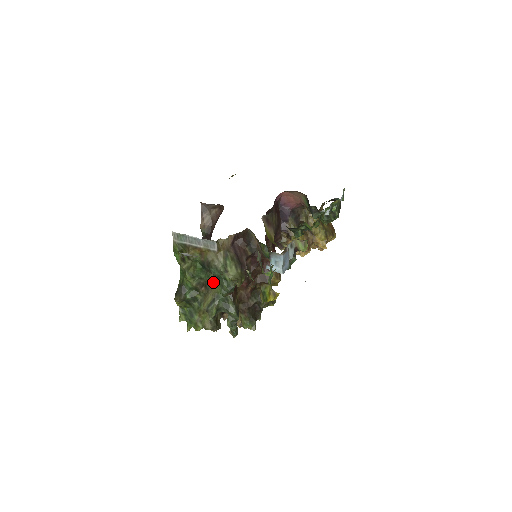
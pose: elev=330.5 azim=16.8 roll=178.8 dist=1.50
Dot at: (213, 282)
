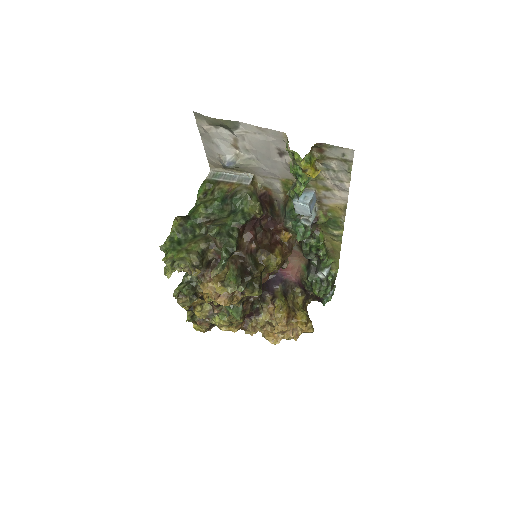
Dot at: (225, 217)
